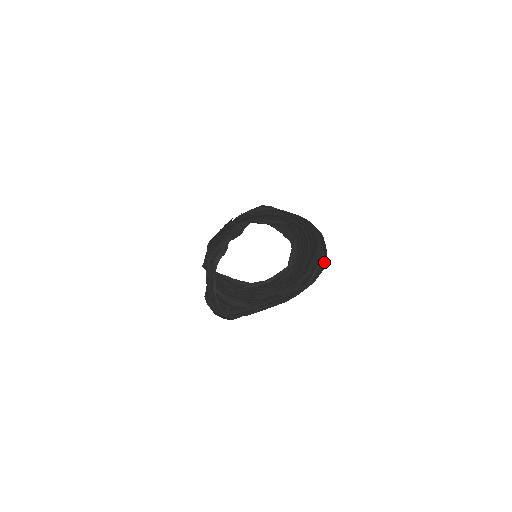
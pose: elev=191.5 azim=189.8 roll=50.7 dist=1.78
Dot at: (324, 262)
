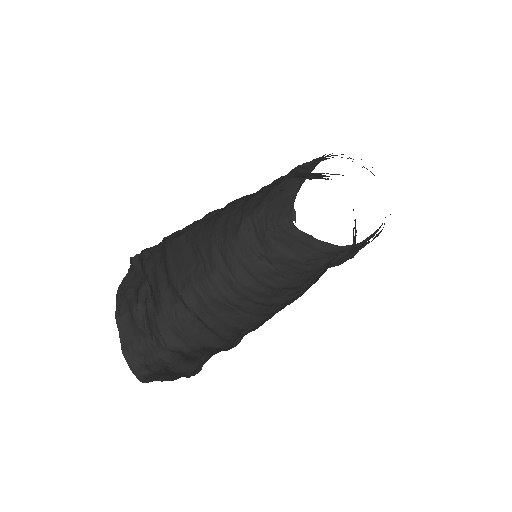
Dot at: occluded
